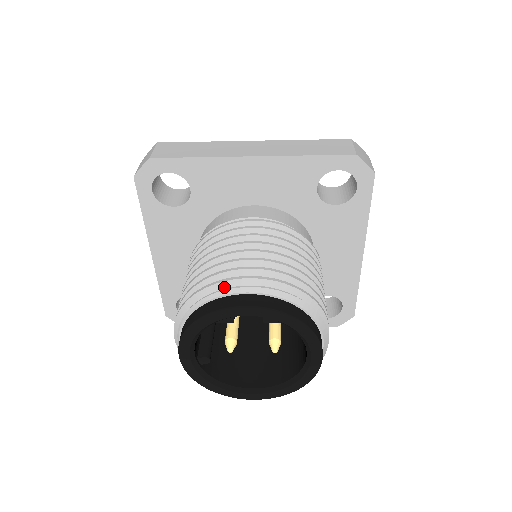
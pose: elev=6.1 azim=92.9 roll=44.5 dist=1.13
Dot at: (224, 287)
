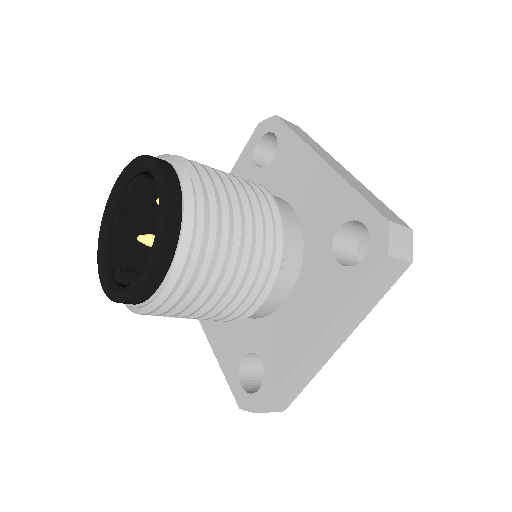
Dot at: occluded
